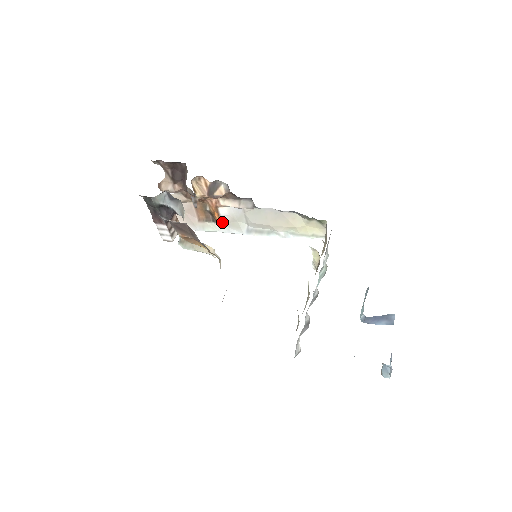
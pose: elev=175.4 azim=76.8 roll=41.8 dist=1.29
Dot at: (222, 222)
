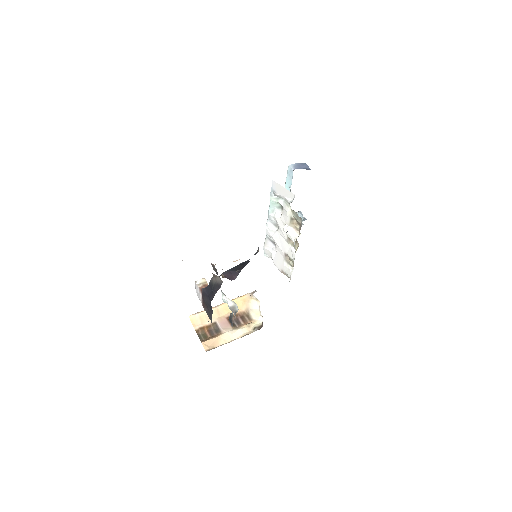
Dot at: occluded
